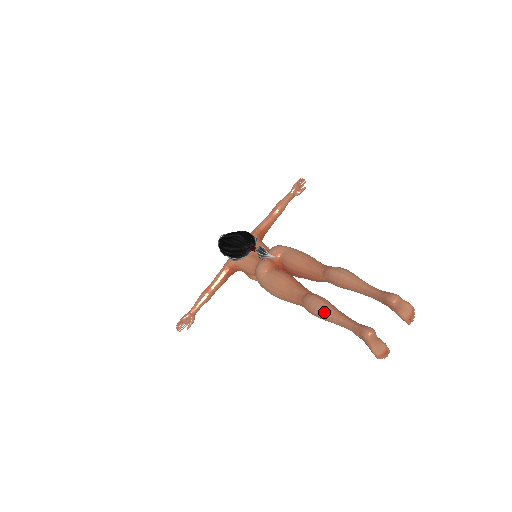
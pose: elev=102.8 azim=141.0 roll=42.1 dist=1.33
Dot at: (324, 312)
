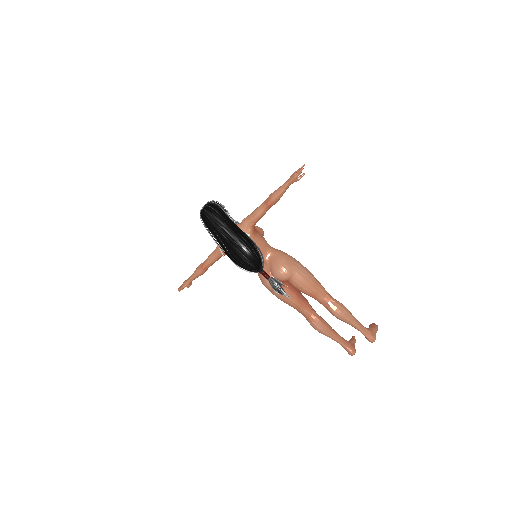
Dot at: occluded
